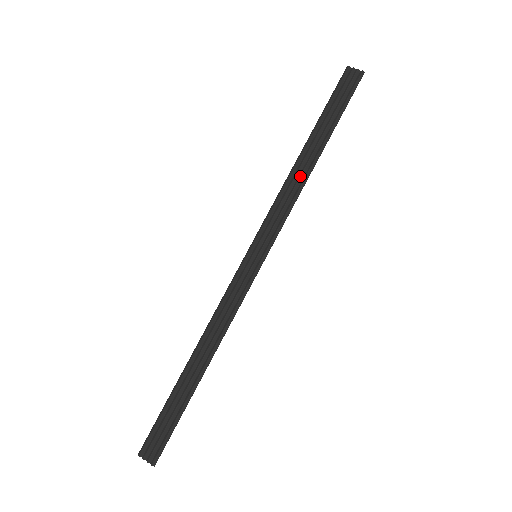
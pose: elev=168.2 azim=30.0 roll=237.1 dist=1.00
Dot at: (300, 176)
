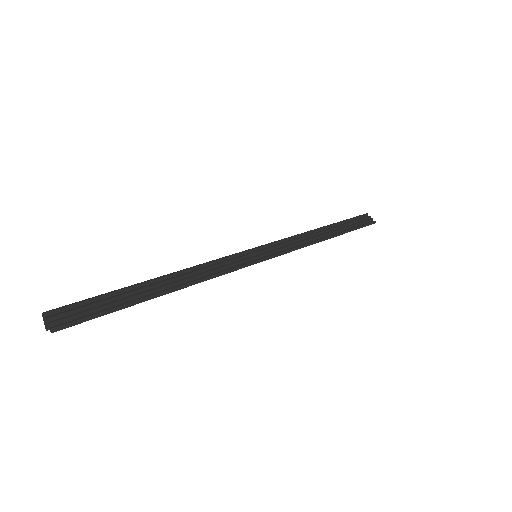
Dot at: (313, 237)
